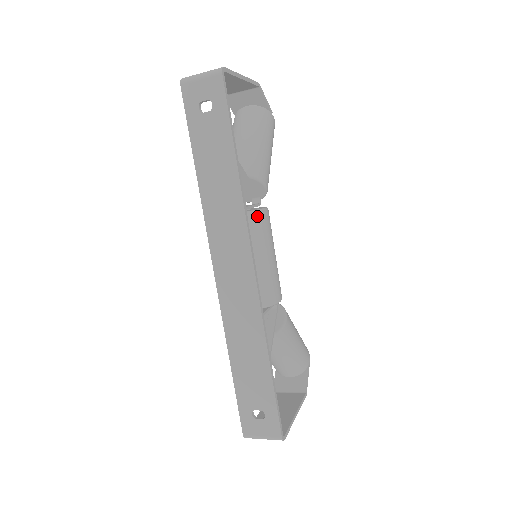
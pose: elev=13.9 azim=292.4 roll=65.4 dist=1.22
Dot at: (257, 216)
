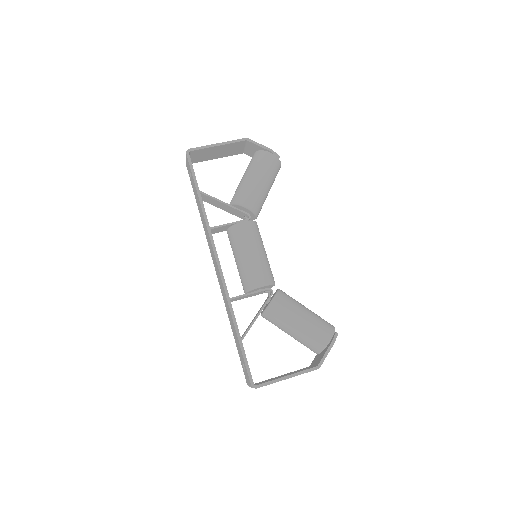
Dot at: (234, 229)
